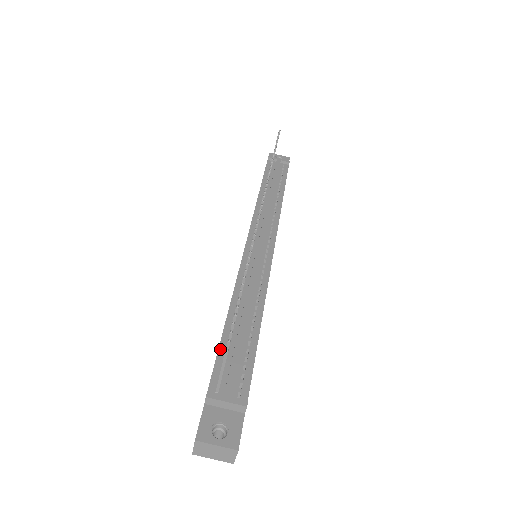
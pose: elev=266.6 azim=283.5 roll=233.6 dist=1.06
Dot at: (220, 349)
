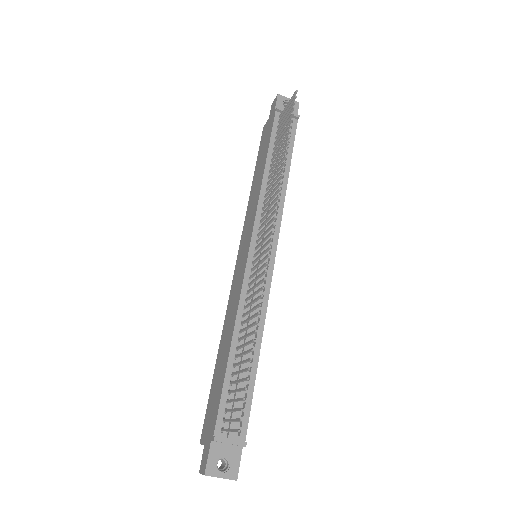
Dot at: (224, 387)
